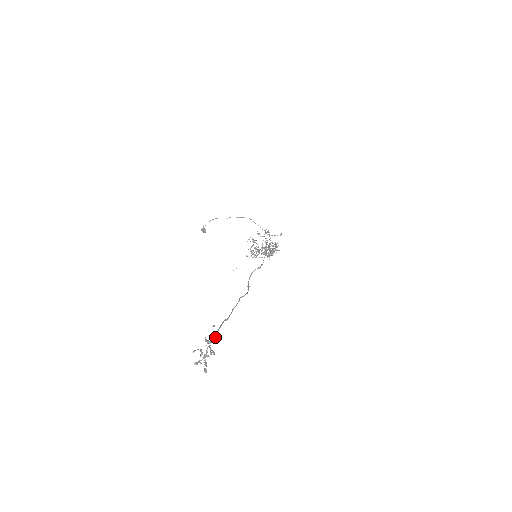
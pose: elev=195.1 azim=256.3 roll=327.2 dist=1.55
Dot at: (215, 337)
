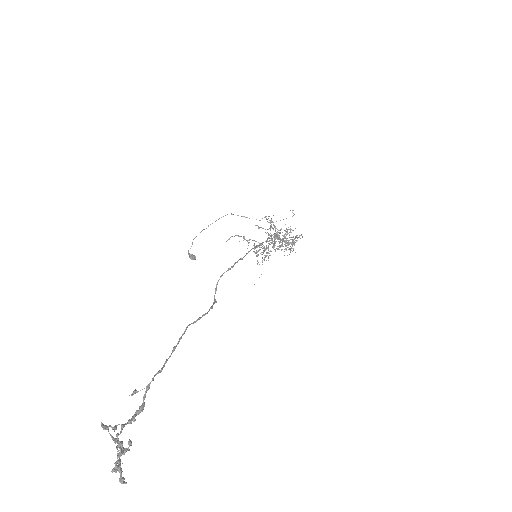
Dot at: (139, 410)
